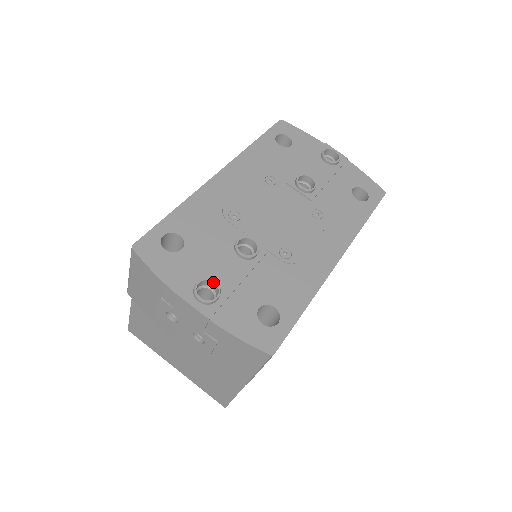
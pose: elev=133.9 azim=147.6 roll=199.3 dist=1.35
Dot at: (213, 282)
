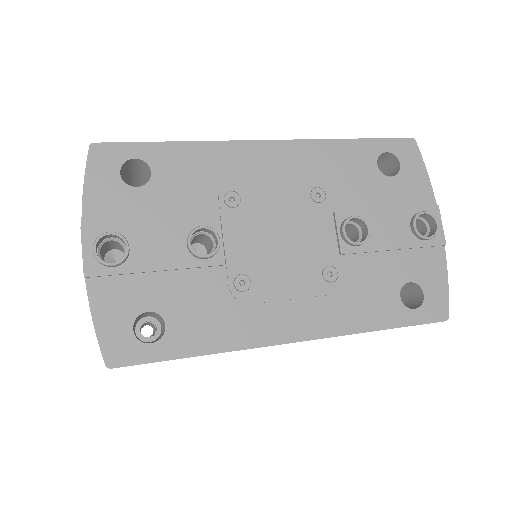
Dot at: (126, 246)
